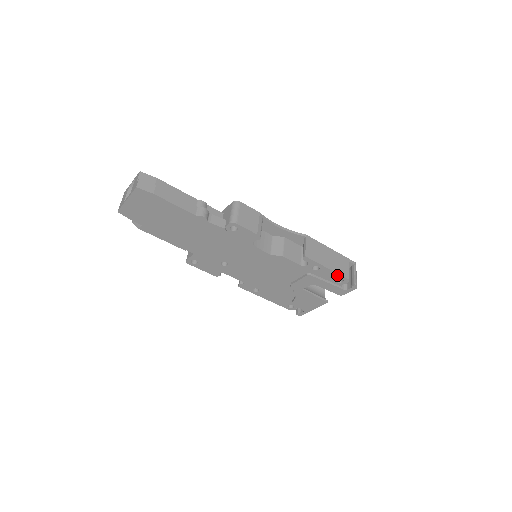
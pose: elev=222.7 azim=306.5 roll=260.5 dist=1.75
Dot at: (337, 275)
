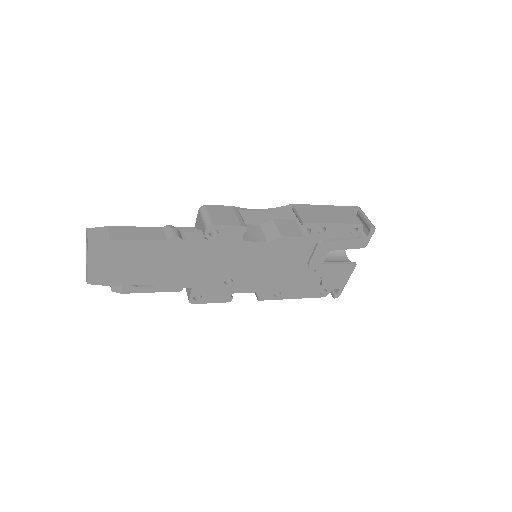
Dot at: (347, 226)
